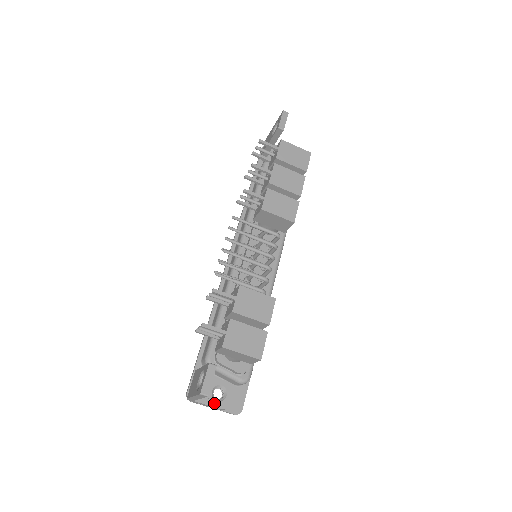
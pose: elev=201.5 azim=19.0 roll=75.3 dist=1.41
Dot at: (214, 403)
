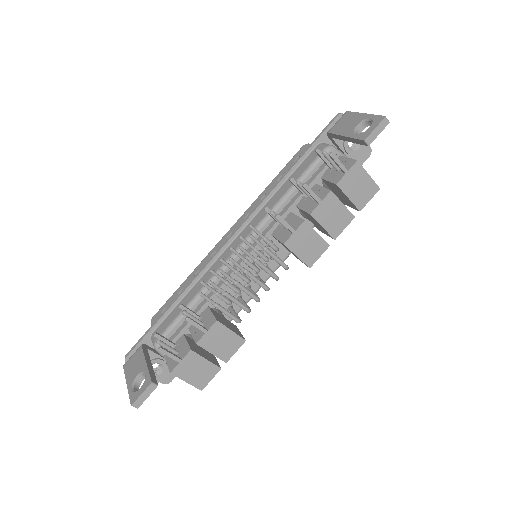
Dot at: occluded
